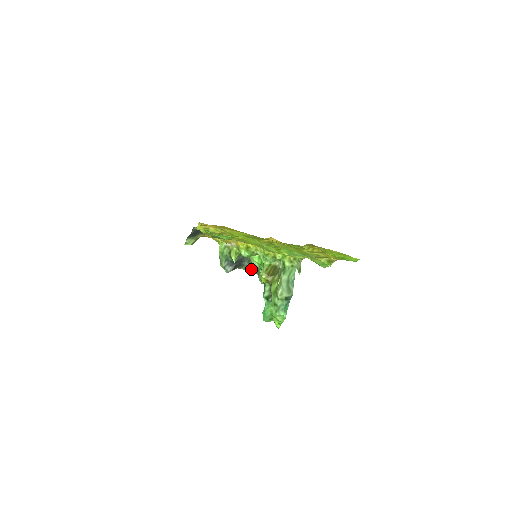
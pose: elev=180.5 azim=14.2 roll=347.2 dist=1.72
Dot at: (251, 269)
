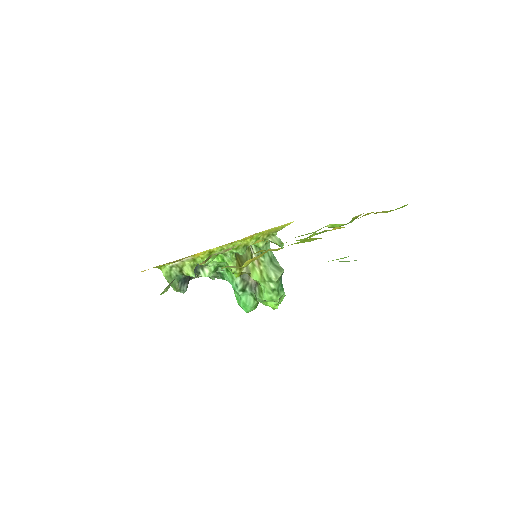
Dot at: (210, 273)
